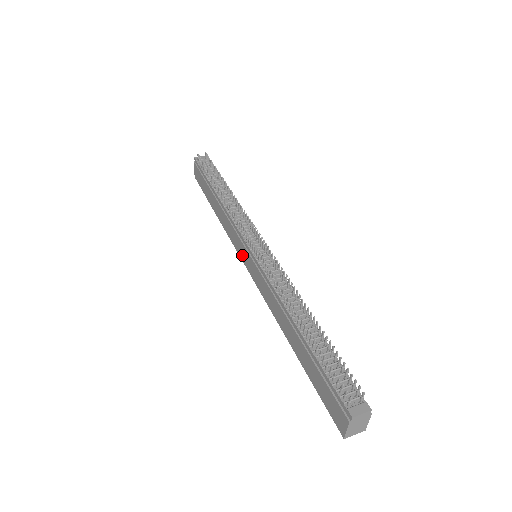
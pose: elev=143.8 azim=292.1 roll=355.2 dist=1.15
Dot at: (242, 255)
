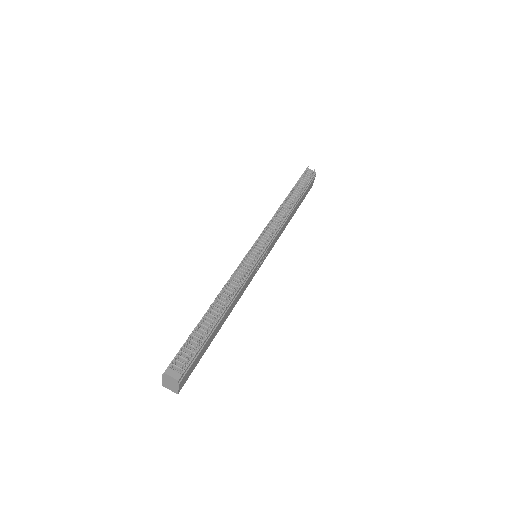
Dot at: occluded
